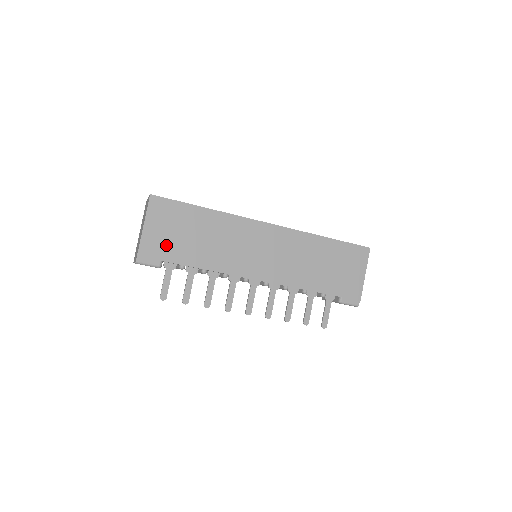
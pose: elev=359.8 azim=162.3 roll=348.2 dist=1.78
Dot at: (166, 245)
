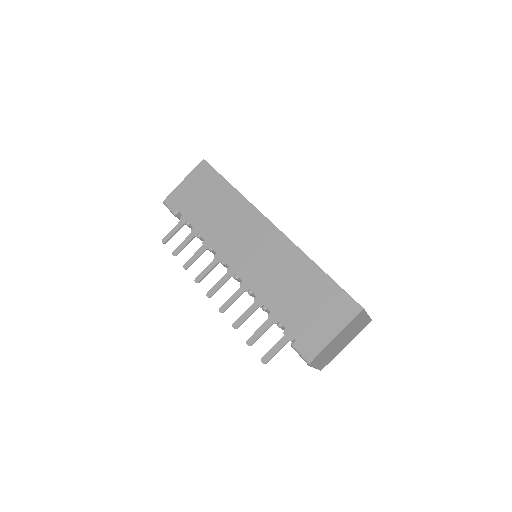
Dot at: (188, 200)
